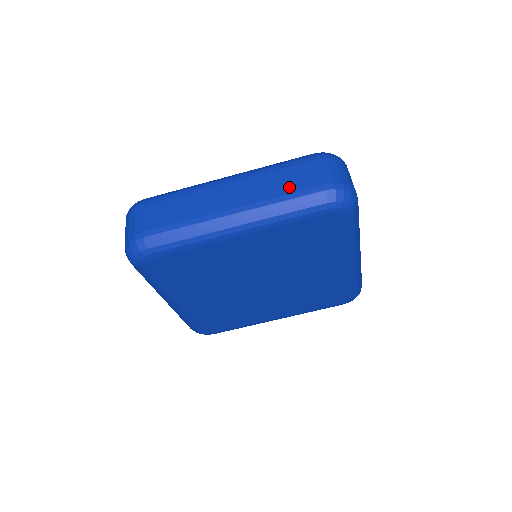
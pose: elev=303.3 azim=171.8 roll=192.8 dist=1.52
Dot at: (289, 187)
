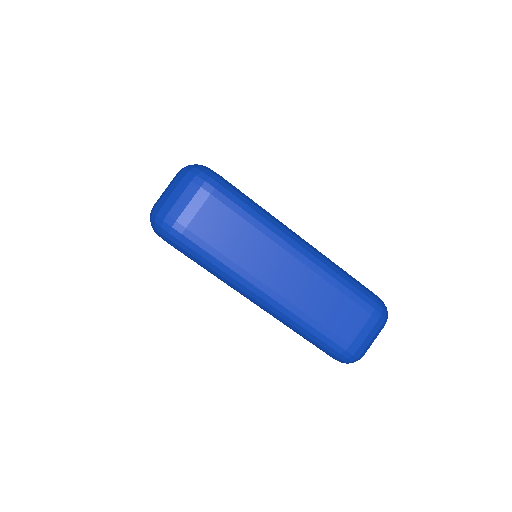
Dot at: (329, 319)
